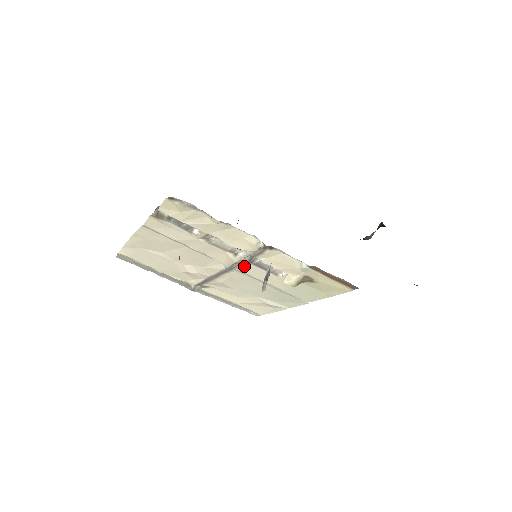
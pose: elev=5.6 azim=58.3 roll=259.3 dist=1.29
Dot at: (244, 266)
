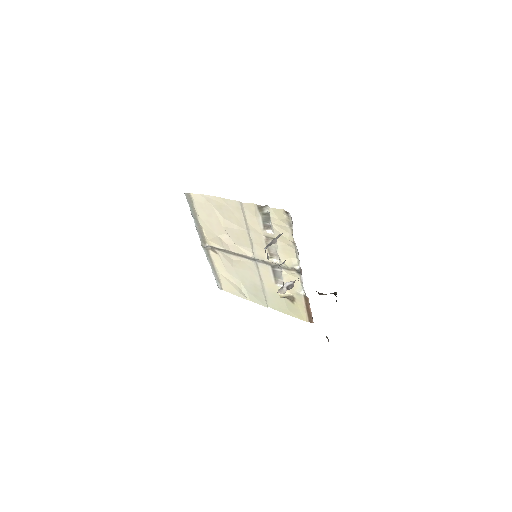
Dot at: (265, 265)
